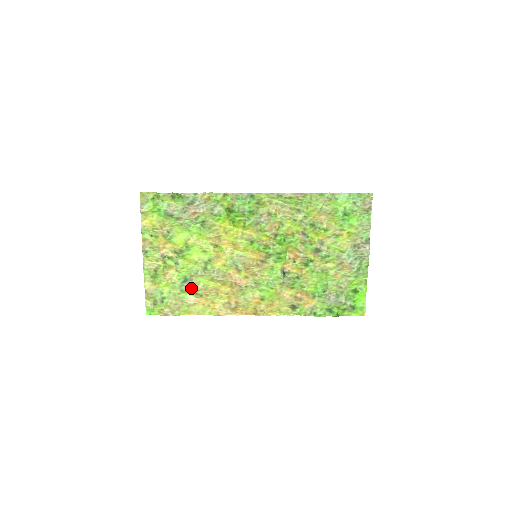
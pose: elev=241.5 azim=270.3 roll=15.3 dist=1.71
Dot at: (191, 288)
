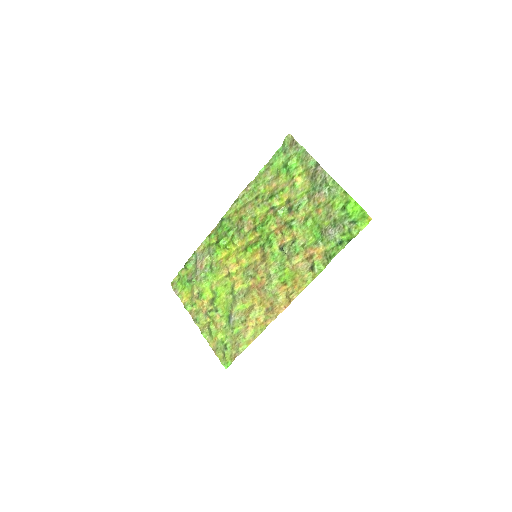
Dot at: (235, 321)
